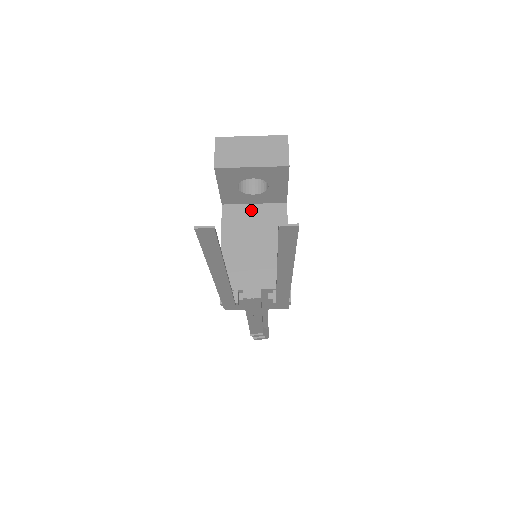
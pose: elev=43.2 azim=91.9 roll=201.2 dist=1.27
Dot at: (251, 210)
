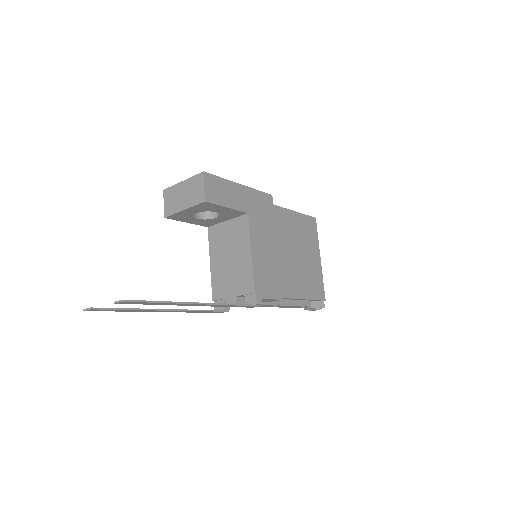
Dot at: (225, 227)
